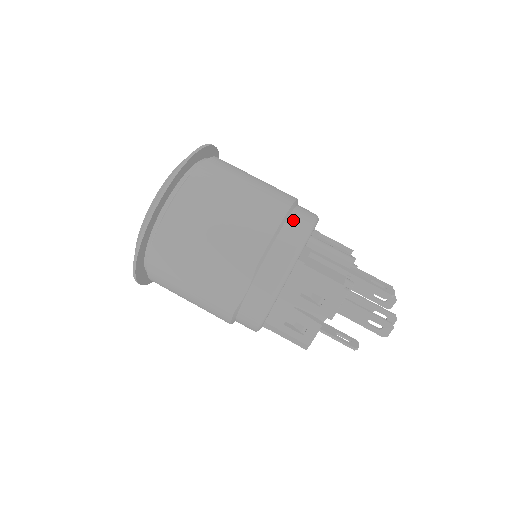
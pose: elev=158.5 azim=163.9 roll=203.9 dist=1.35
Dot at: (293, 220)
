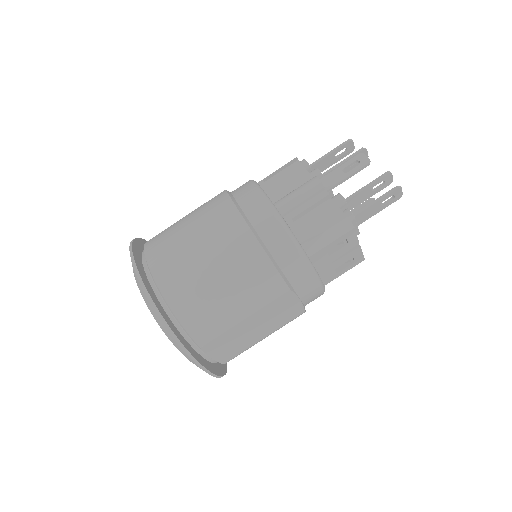
Dot at: (260, 228)
